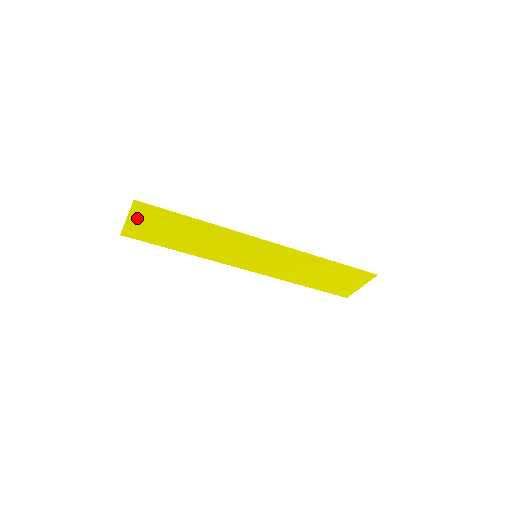
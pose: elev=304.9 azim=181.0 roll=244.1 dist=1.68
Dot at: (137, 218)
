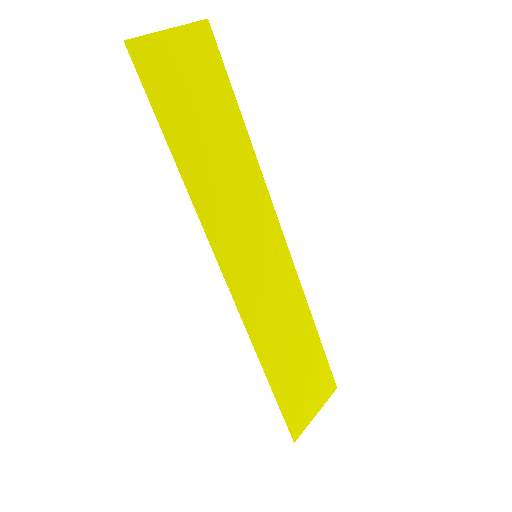
Dot at: (183, 44)
